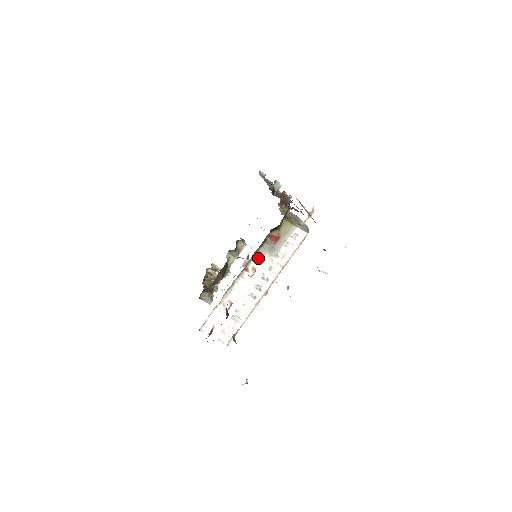
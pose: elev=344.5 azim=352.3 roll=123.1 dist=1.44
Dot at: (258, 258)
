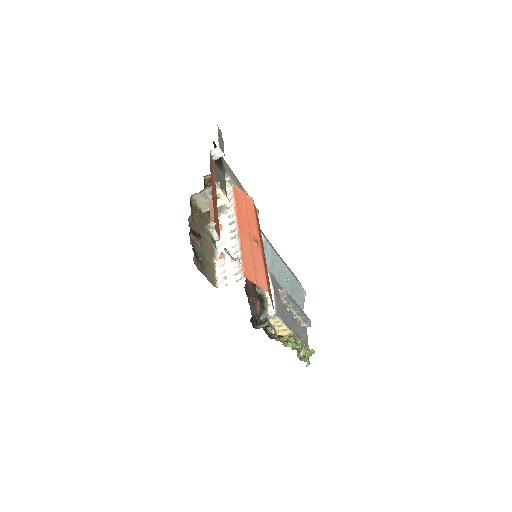
Dot at: occluded
